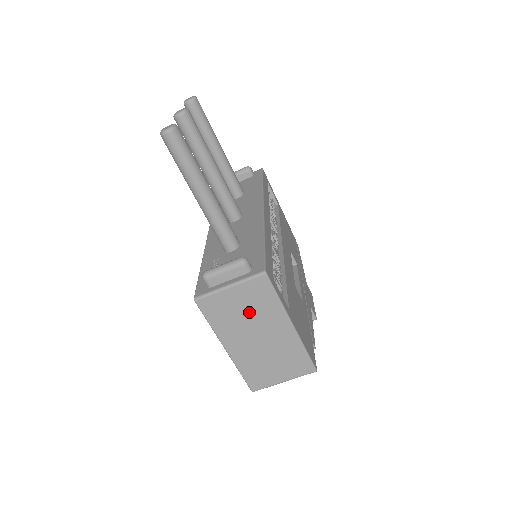
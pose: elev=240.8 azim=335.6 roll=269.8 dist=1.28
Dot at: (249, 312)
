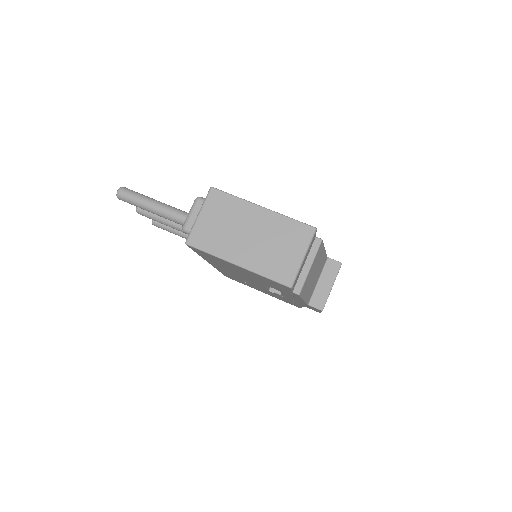
Dot at: (226, 222)
